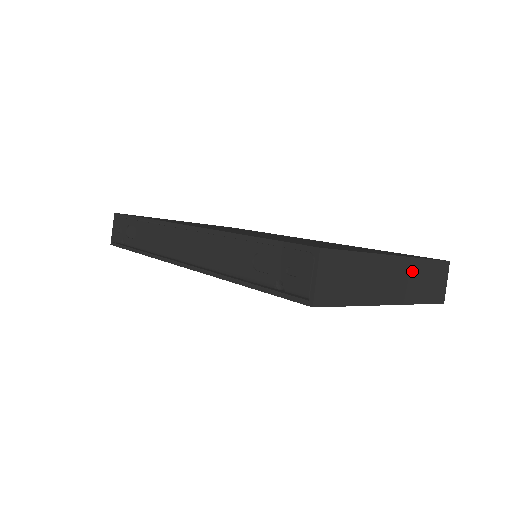
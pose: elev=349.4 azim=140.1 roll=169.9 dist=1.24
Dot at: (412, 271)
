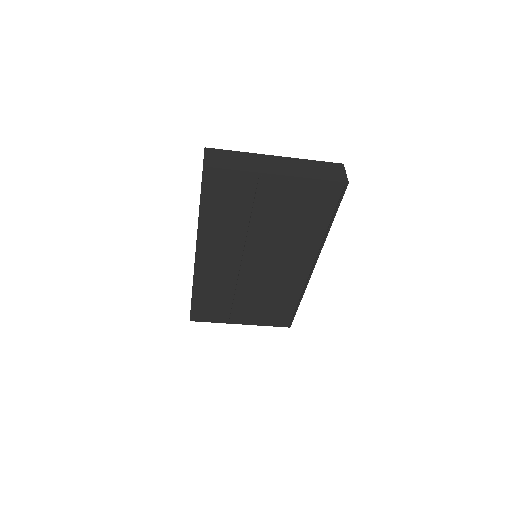
Dot at: (297, 164)
